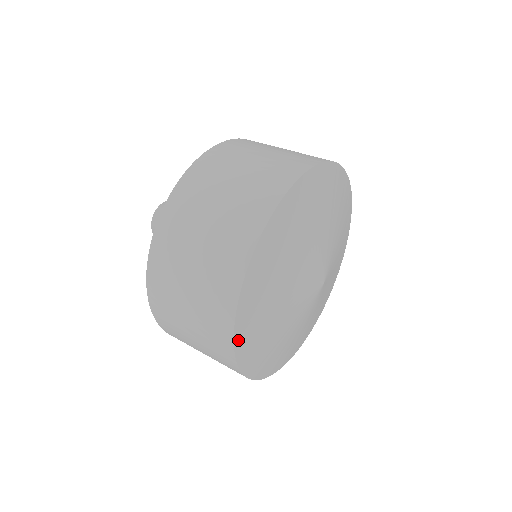
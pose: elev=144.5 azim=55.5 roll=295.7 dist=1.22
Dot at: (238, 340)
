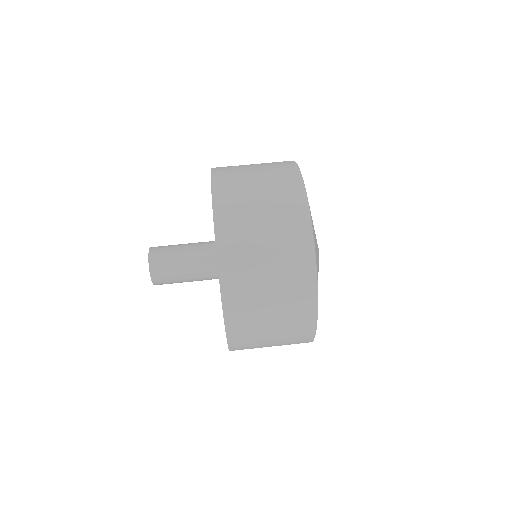
Dot at: (317, 317)
